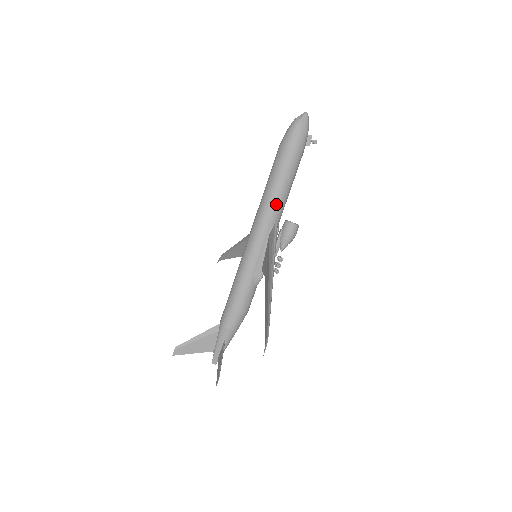
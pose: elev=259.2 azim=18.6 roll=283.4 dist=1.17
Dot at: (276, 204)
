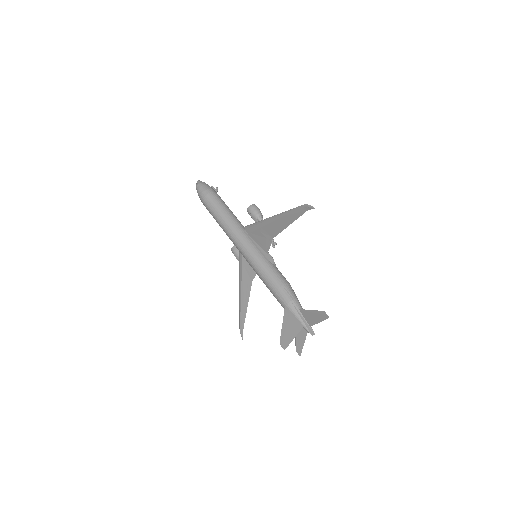
Dot at: (233, 219)
